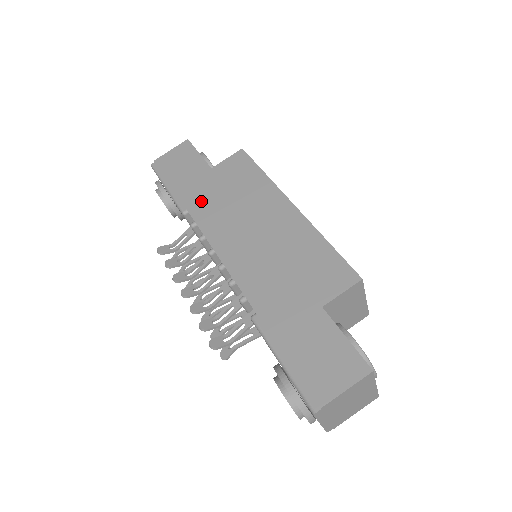
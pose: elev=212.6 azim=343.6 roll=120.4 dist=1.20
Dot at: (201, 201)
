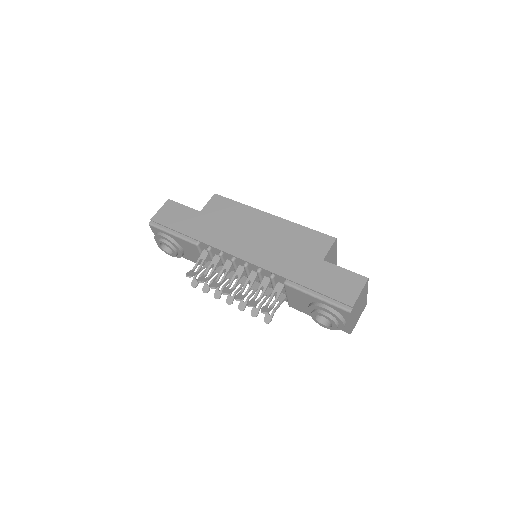
Dot at: (206, 232)
